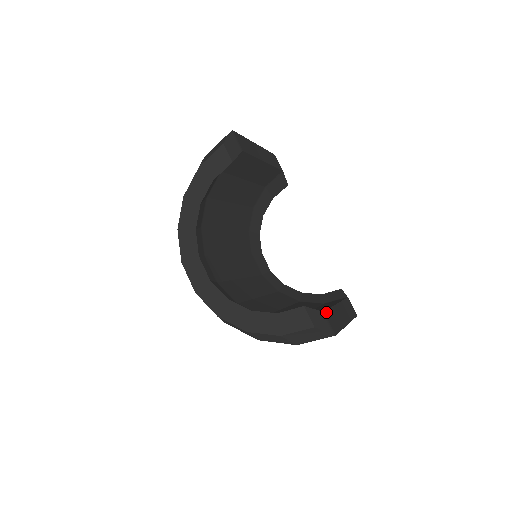
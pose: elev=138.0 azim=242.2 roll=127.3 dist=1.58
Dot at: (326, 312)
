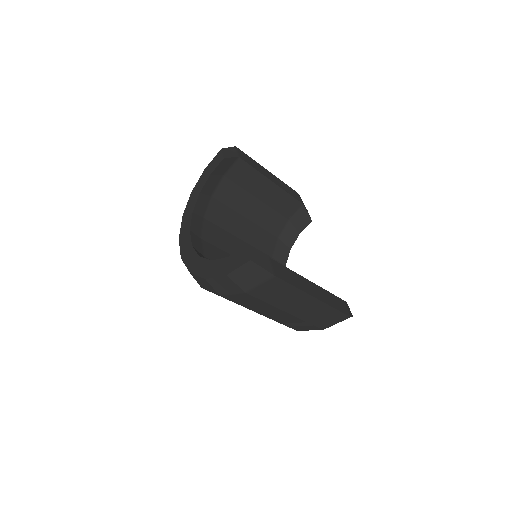
Dot at: (275, 262)
